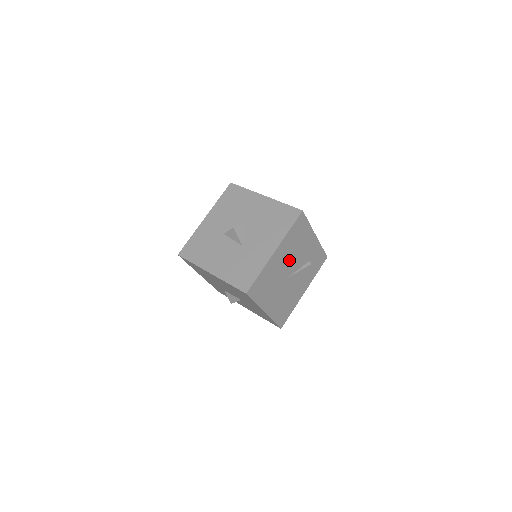
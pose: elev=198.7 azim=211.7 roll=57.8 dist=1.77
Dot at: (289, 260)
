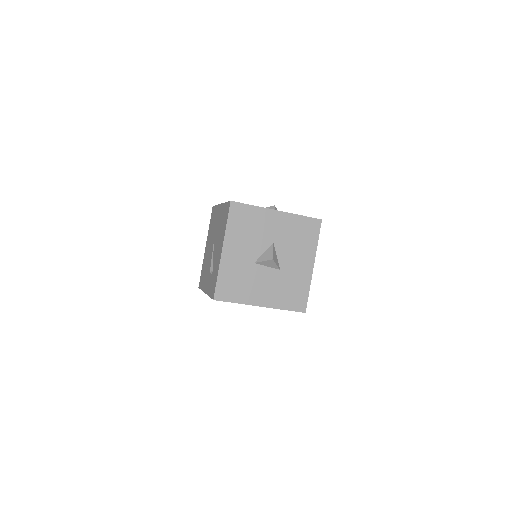
Dot at: occluded
